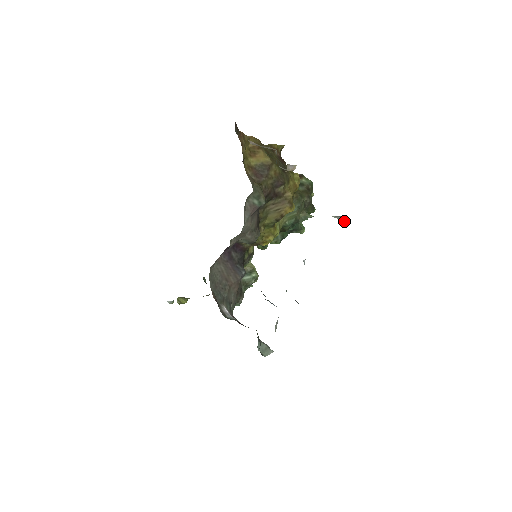
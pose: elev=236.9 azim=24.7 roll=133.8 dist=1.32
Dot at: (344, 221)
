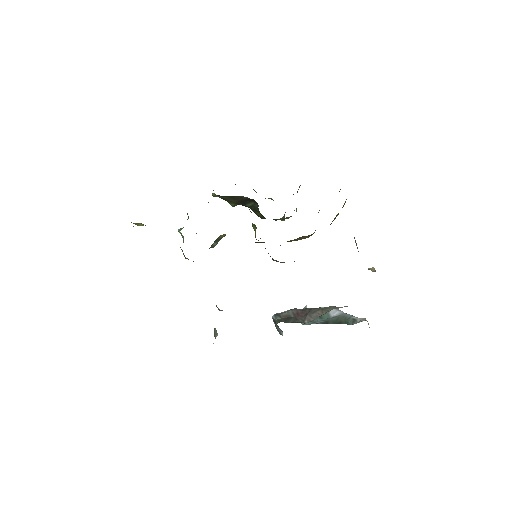
Dot at: occluded
